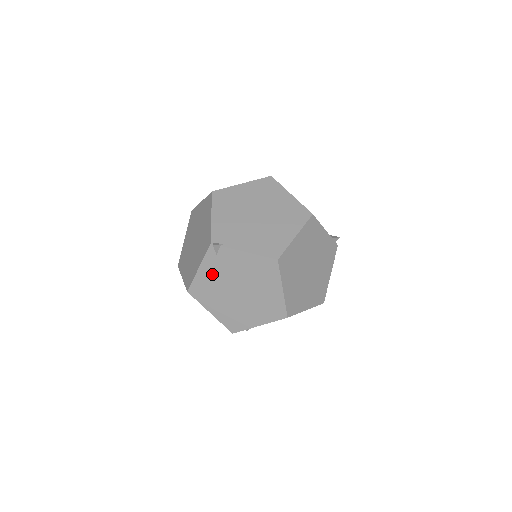
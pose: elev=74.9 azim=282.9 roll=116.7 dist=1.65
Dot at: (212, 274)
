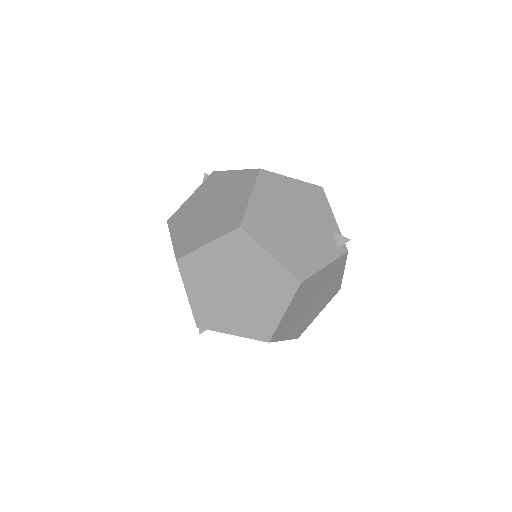
Dot at: occluded
